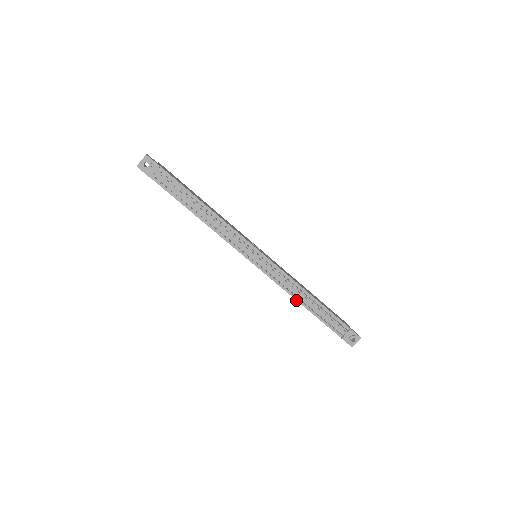
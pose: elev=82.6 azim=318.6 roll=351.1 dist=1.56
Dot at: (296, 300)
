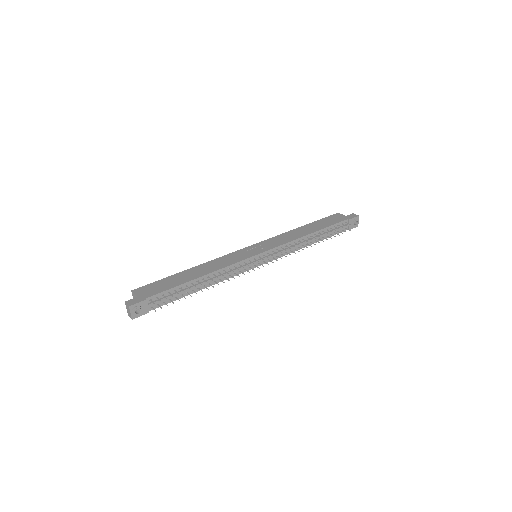
Dot at: occluded
